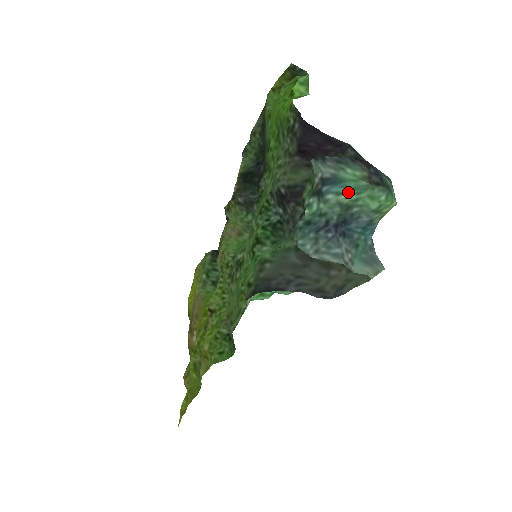
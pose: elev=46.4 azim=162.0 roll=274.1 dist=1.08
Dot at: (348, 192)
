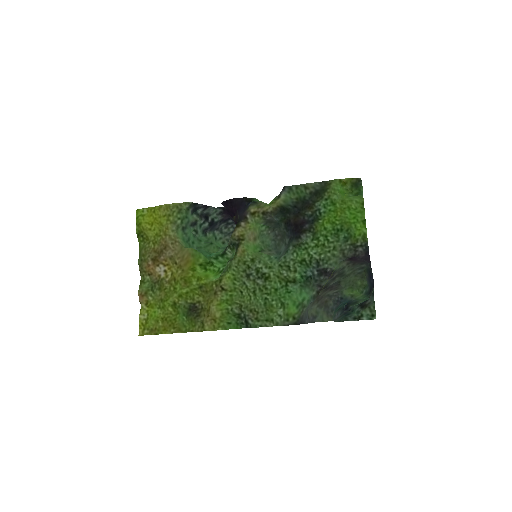
Dot at: occluded
